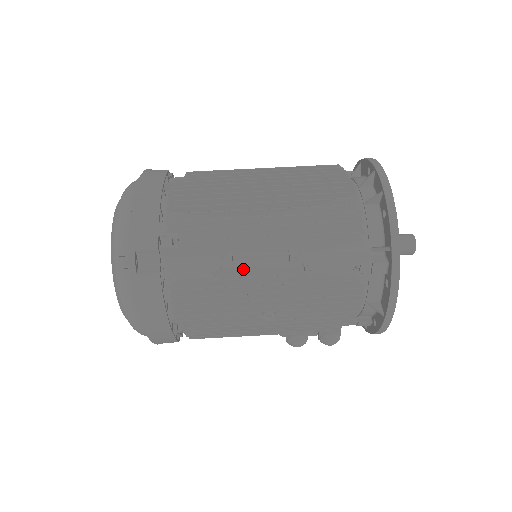
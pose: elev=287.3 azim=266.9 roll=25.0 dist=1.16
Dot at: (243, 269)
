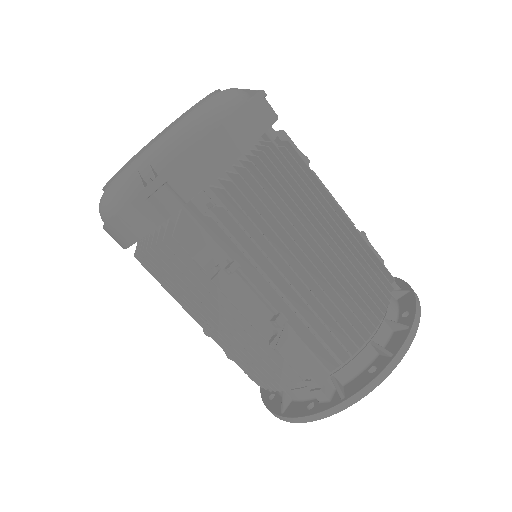
Dot at: (232, 288)
